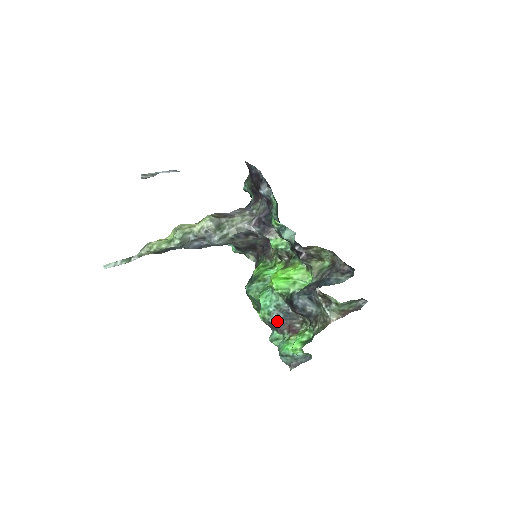
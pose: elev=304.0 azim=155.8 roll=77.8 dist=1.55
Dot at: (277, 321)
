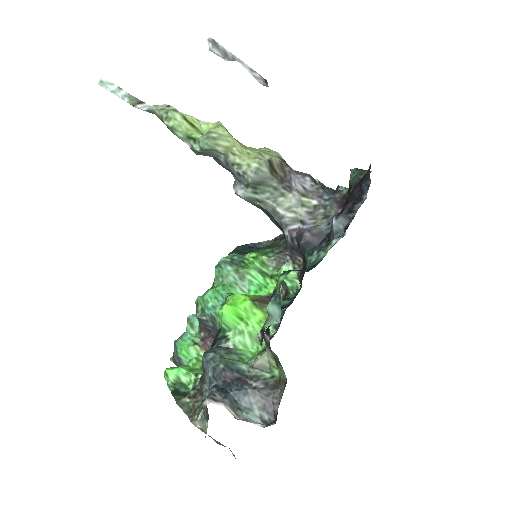
Dot at: (203, 322)
